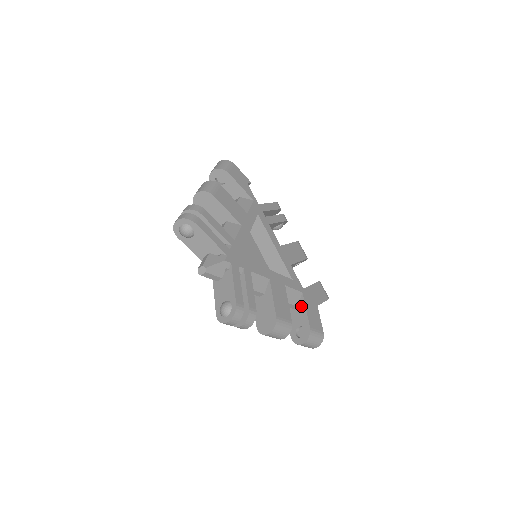
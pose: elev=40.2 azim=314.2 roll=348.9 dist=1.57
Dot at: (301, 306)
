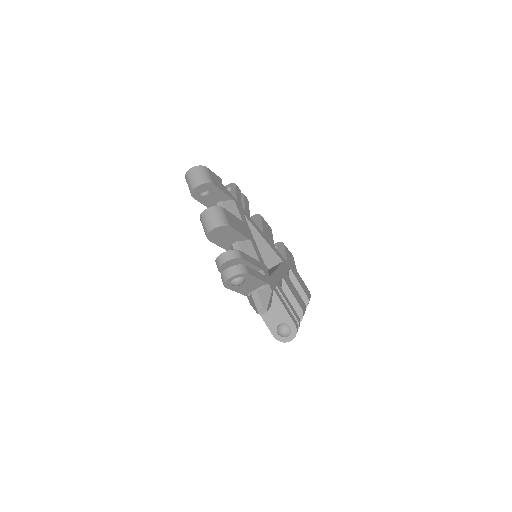
Dot at: (292, 279)
